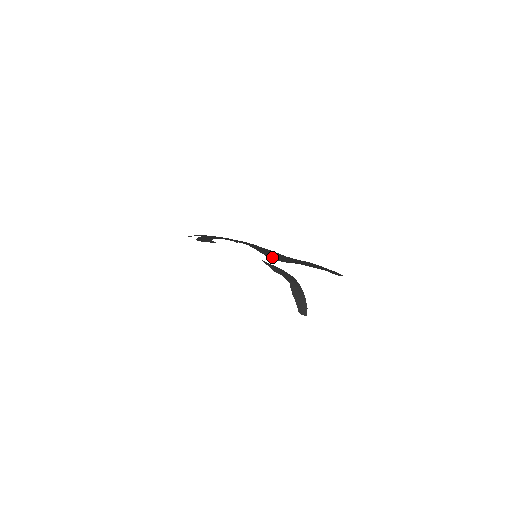
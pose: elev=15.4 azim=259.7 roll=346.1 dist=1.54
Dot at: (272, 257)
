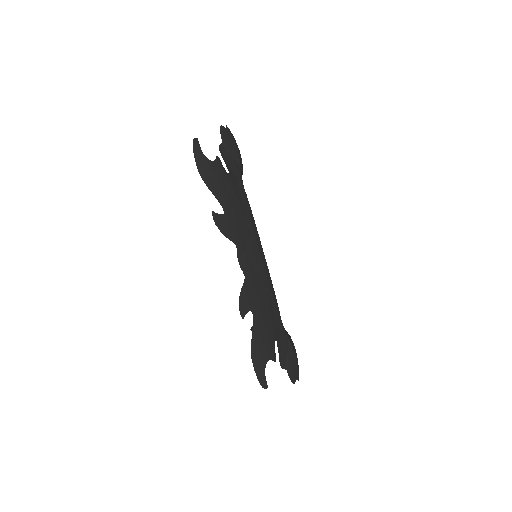
Dot at: (282, 362)
